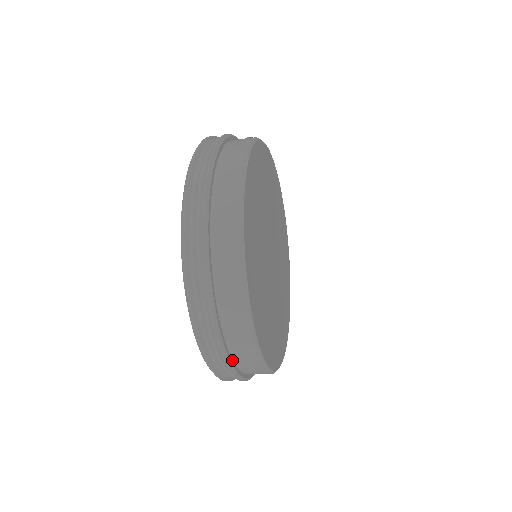
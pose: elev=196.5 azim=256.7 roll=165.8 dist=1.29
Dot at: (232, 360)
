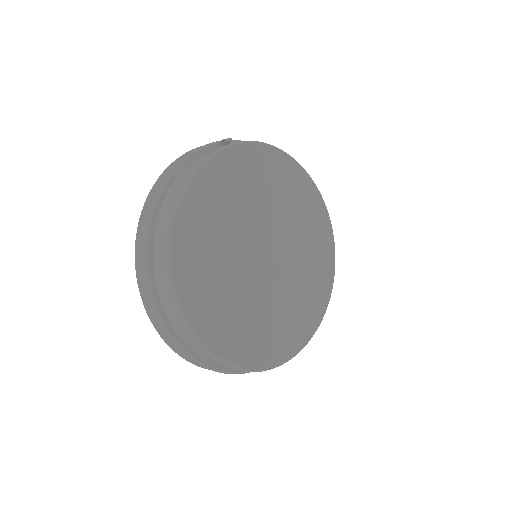
Dot at: (222, 367)
